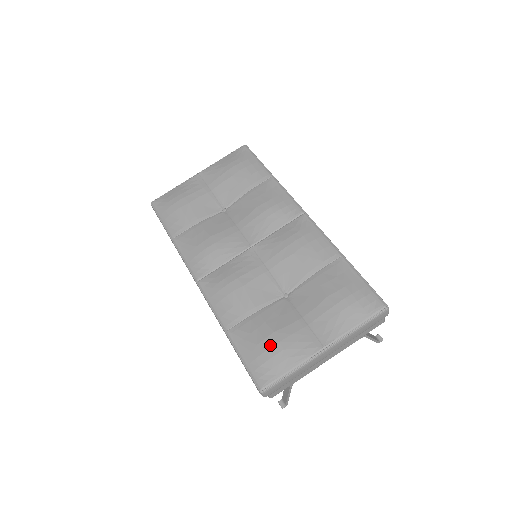
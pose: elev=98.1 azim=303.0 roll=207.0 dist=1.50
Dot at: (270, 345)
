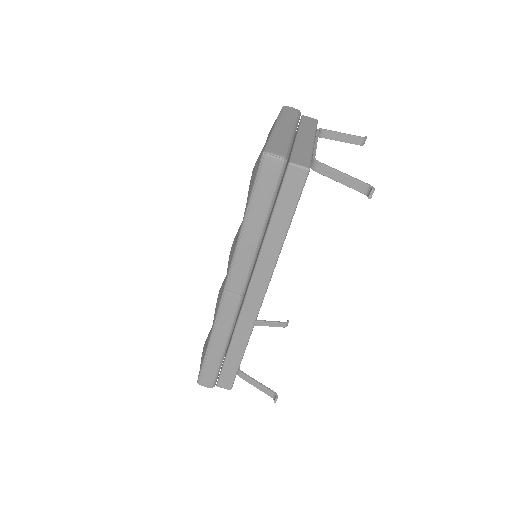
Dot at: (252, 171)
